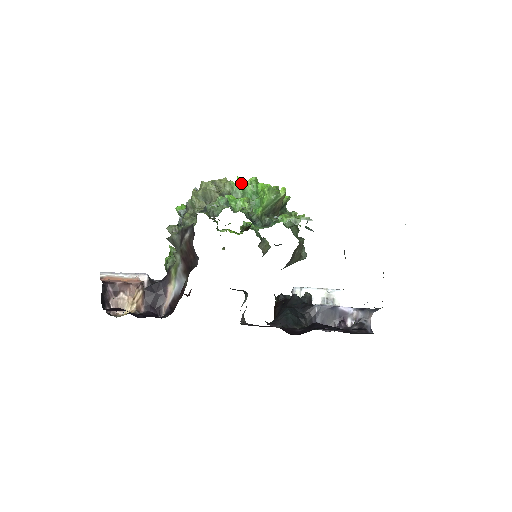
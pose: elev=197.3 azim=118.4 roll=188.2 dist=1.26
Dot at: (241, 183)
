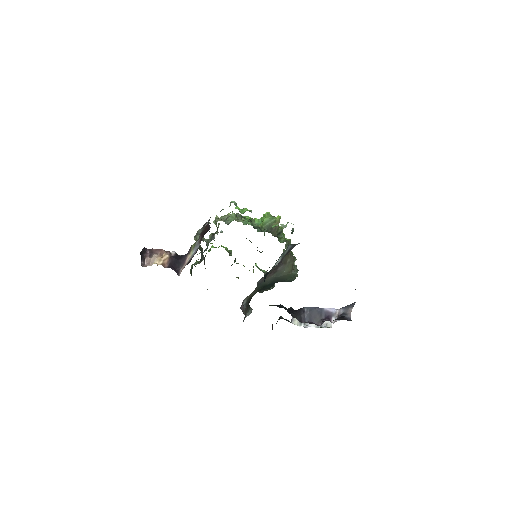
Dot at: occluded
